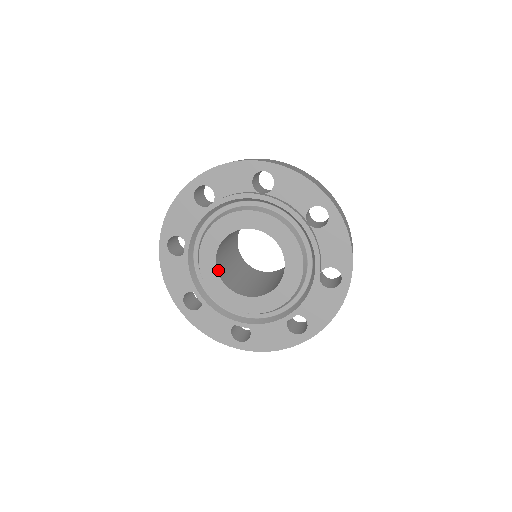
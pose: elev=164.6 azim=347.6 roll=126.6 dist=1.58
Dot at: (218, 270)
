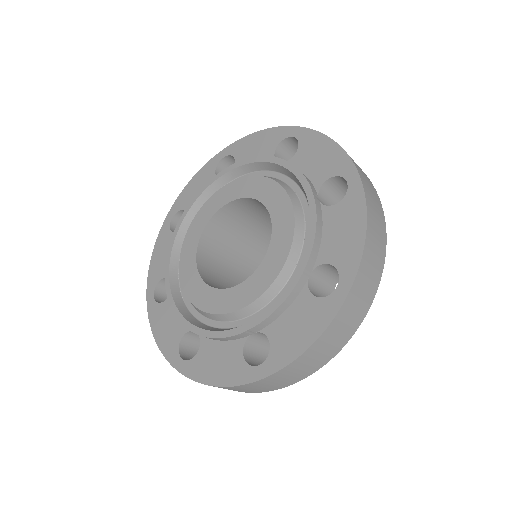
Dot at: (200, 250)
